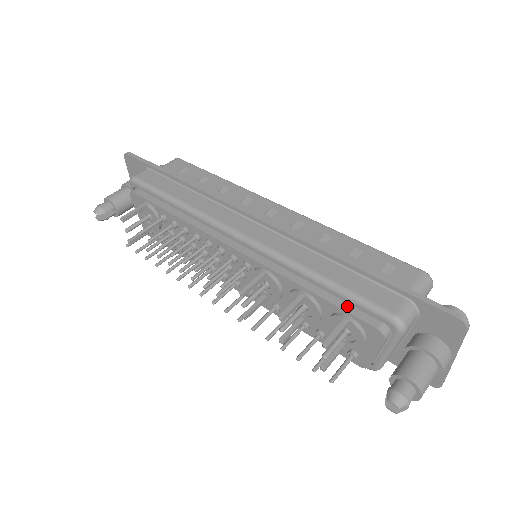
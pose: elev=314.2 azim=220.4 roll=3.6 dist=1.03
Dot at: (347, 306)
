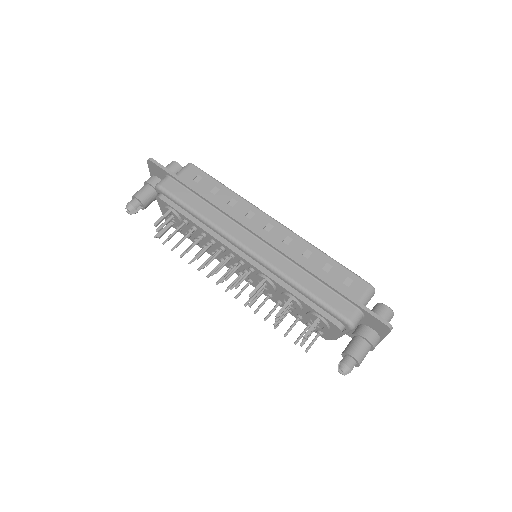
Dot at: (320, 309)
